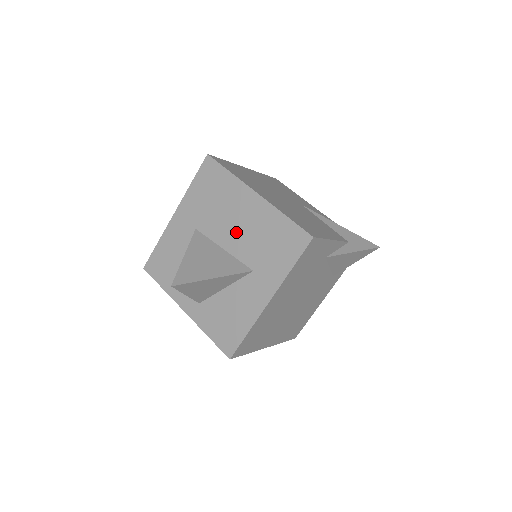
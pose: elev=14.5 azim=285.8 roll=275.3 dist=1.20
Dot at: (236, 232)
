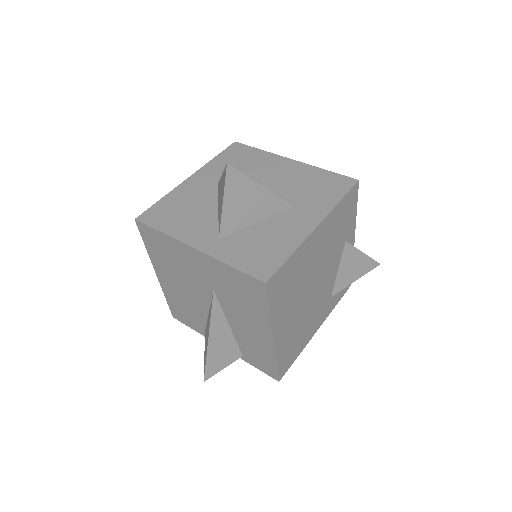
Dot at: (270, 183)
